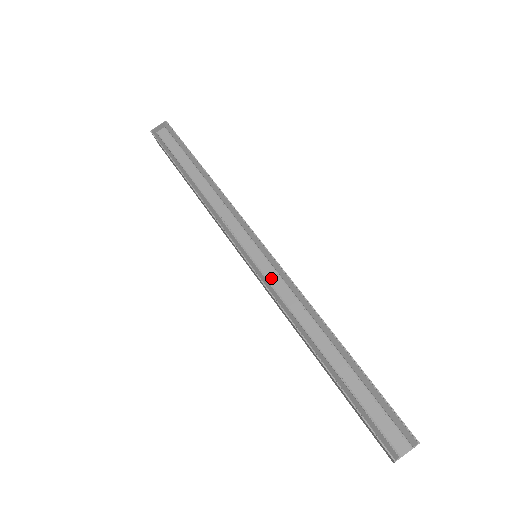
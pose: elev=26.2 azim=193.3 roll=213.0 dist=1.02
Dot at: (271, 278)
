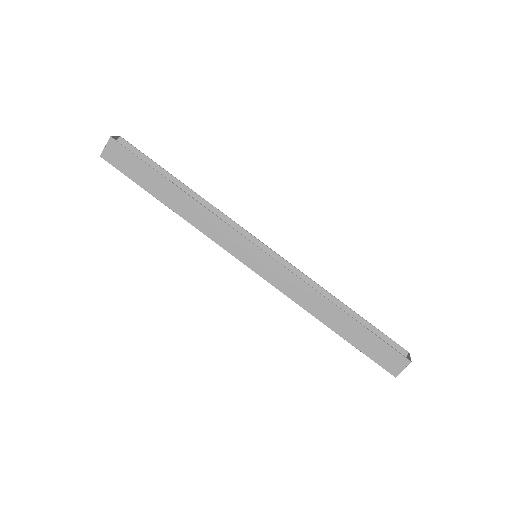
Dot at: occluded
